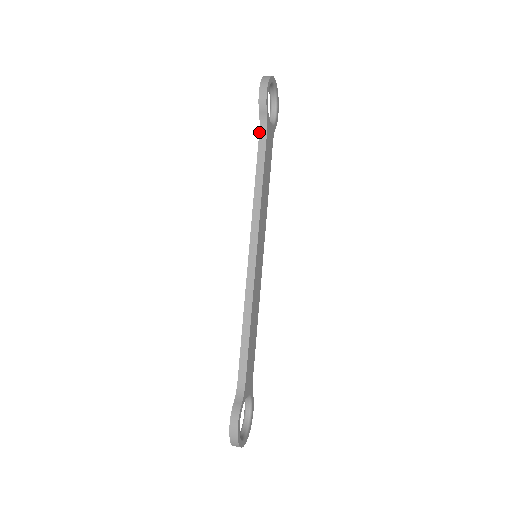
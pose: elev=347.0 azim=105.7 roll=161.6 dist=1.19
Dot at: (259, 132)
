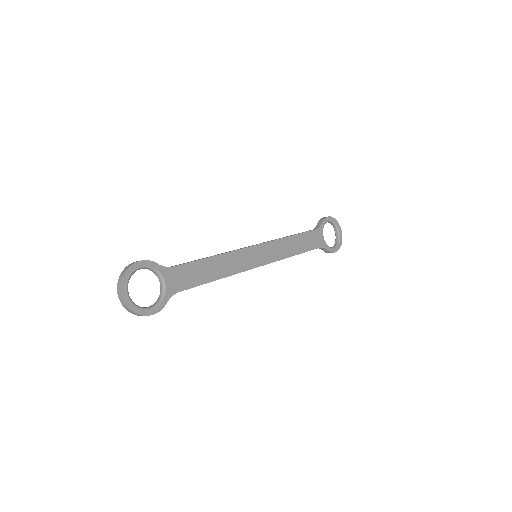
Dot at: occluded
